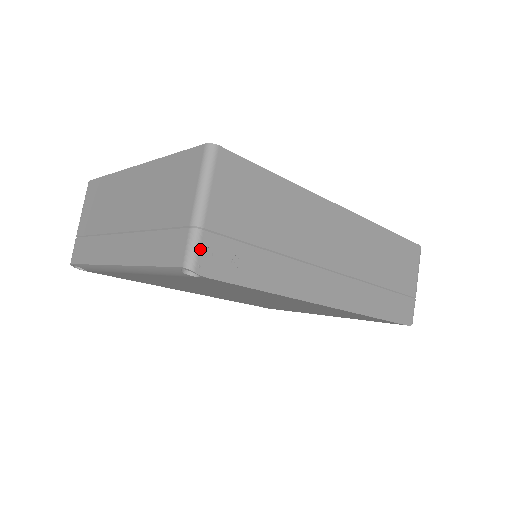
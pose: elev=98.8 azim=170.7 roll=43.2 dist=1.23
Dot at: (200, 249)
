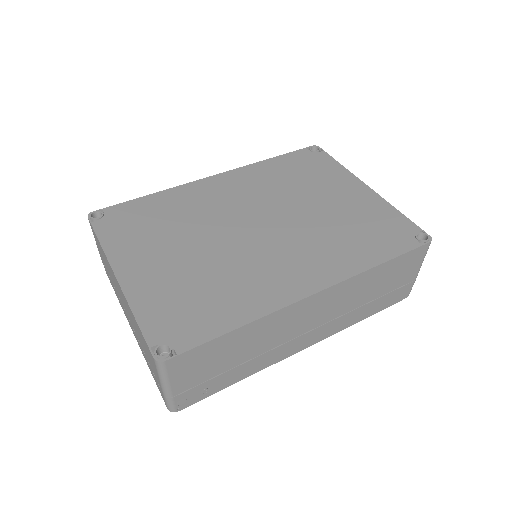
Dot at: (175, 404)
